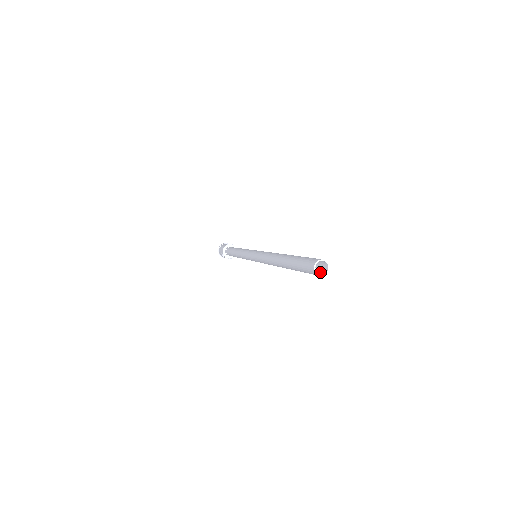
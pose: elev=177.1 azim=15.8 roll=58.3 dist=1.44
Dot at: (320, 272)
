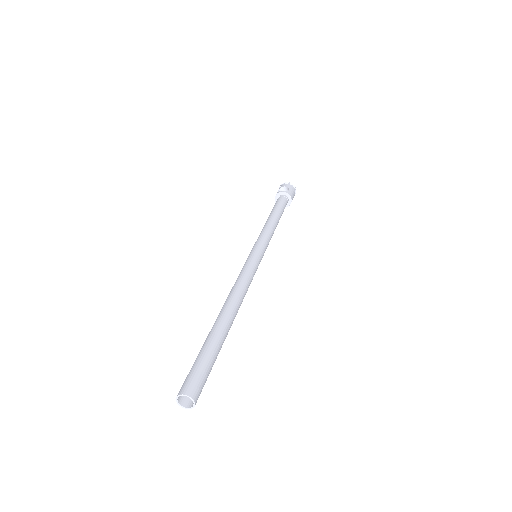
Dot at: (198, 393)
